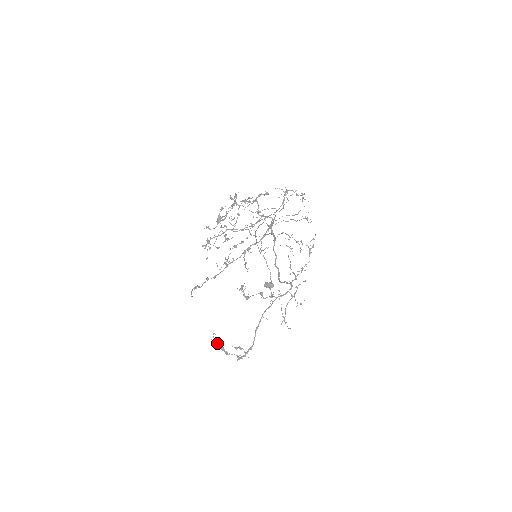
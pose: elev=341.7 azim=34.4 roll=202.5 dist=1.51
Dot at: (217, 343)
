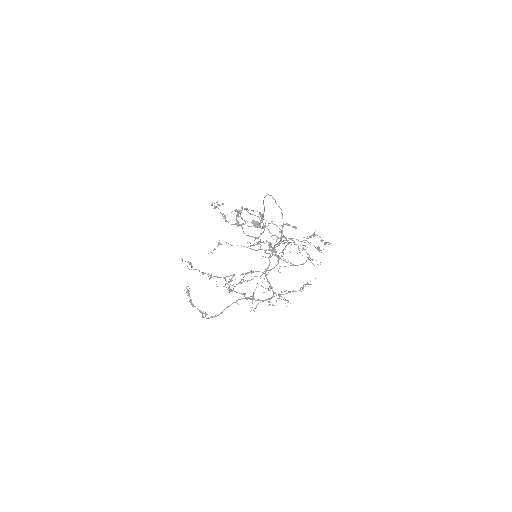
Dot at: (188, 295)
